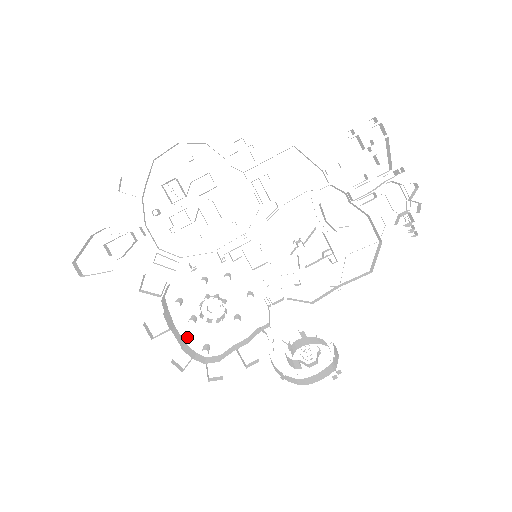
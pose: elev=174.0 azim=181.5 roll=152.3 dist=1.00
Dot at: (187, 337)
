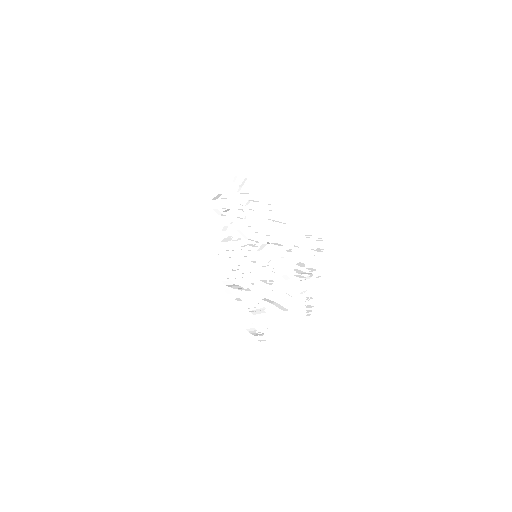
Dot at: occluded
